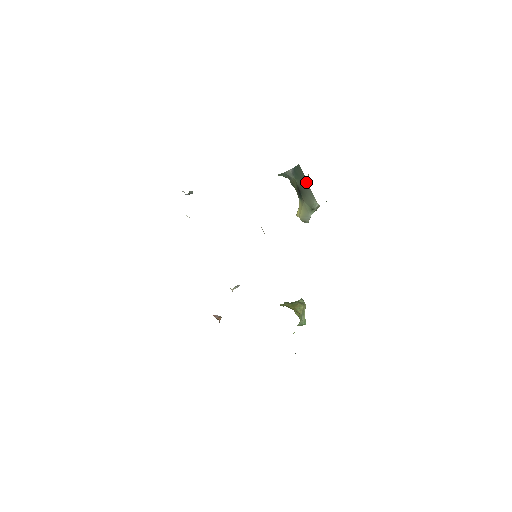
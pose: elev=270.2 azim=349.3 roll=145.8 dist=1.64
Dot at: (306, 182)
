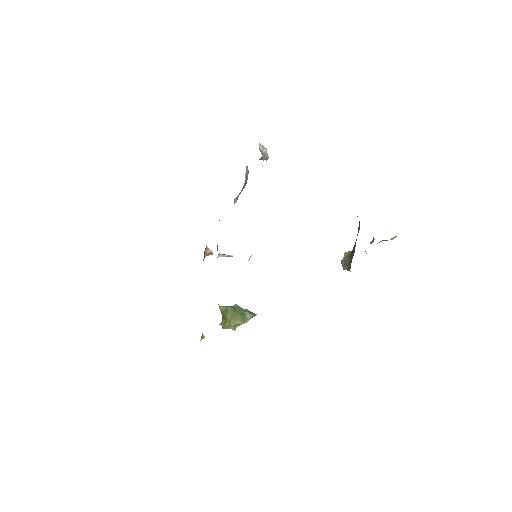
Dot at: occluded
